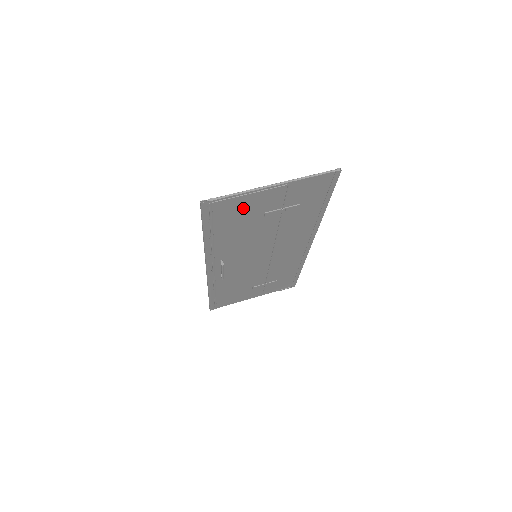
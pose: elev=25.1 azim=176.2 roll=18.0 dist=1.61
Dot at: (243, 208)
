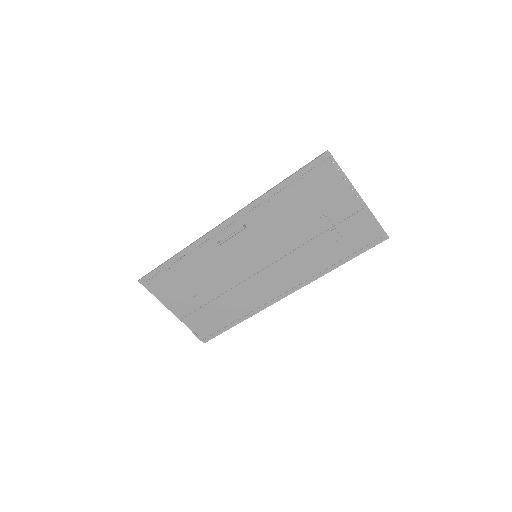
Dot at: (327, 191)
